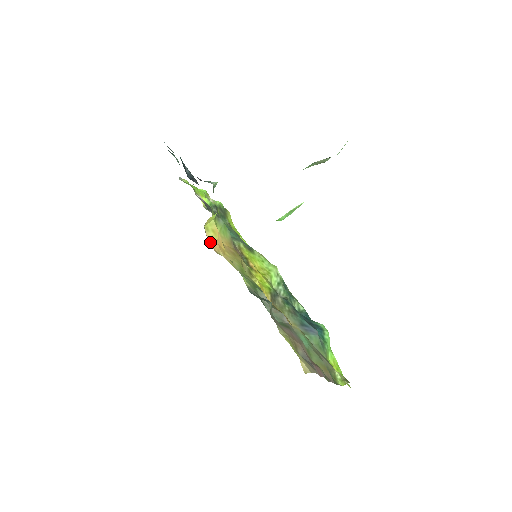
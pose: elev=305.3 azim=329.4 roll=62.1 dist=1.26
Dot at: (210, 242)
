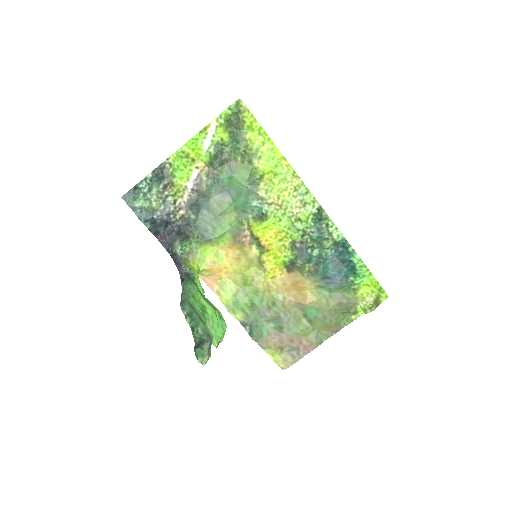
Dot at: (210, 279)
